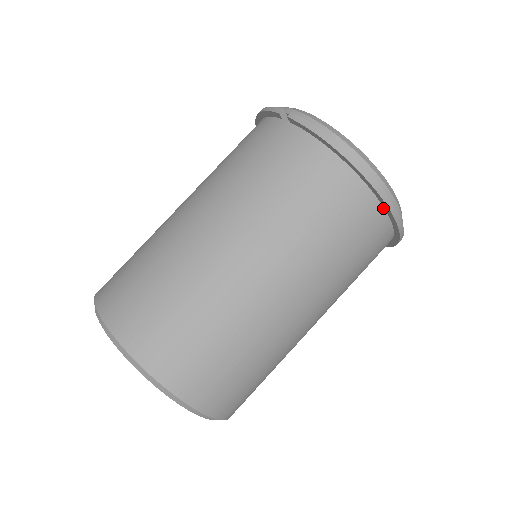
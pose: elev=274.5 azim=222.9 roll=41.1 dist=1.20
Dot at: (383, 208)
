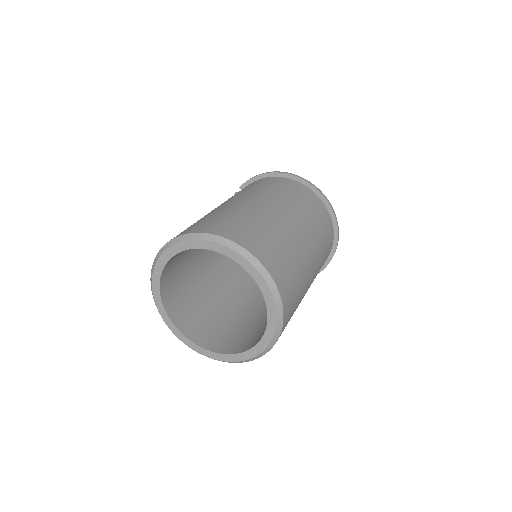
Dot at: (307, 187)
